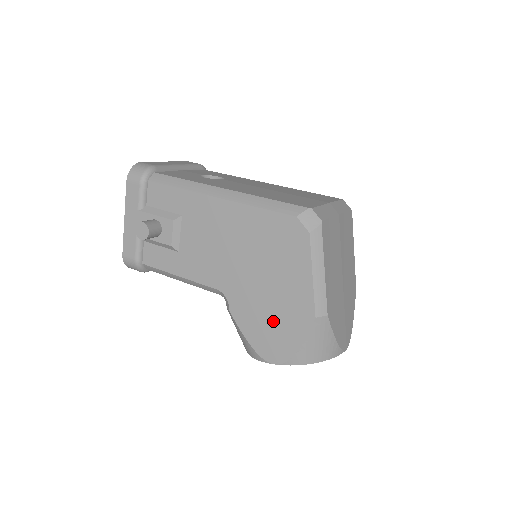
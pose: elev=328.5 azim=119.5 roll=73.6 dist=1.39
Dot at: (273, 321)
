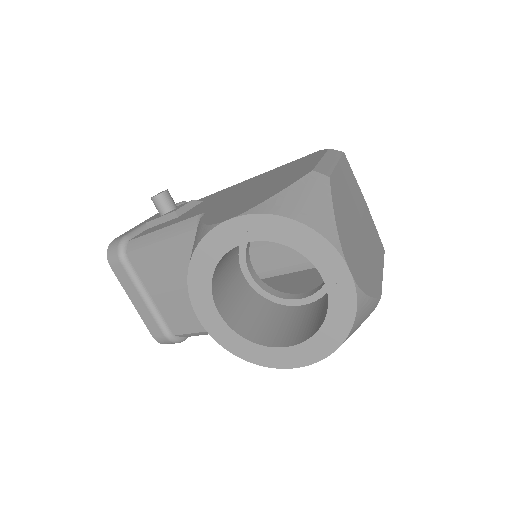
Dot at: (253, 197)
